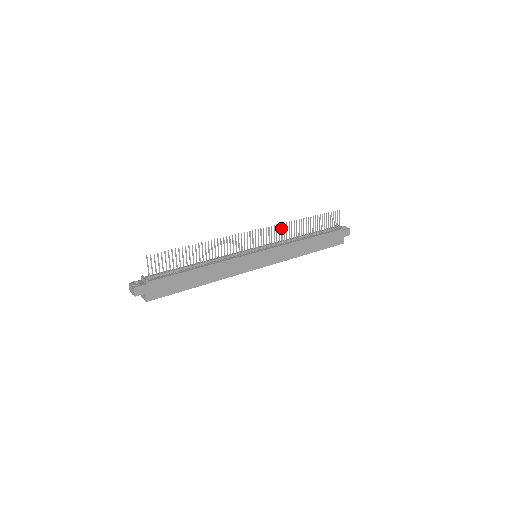
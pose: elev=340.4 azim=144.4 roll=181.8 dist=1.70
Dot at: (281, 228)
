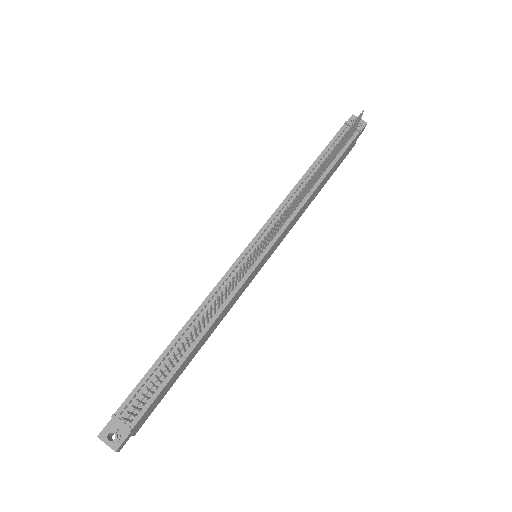
Dot at: (292, 203)
